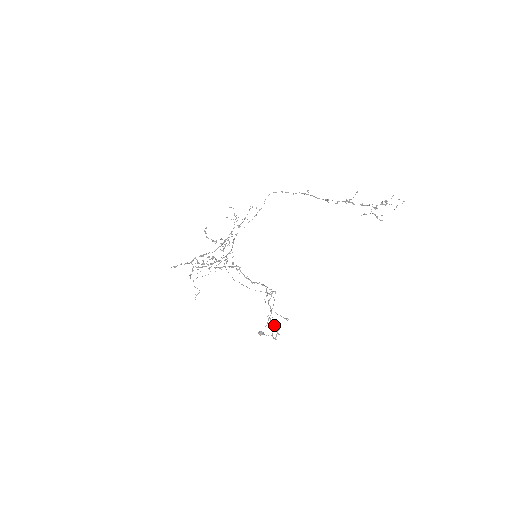
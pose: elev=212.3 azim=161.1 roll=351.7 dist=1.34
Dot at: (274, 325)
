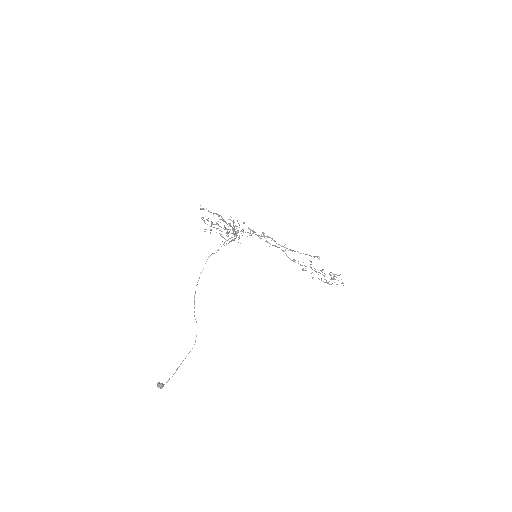
Dot at: occluded
